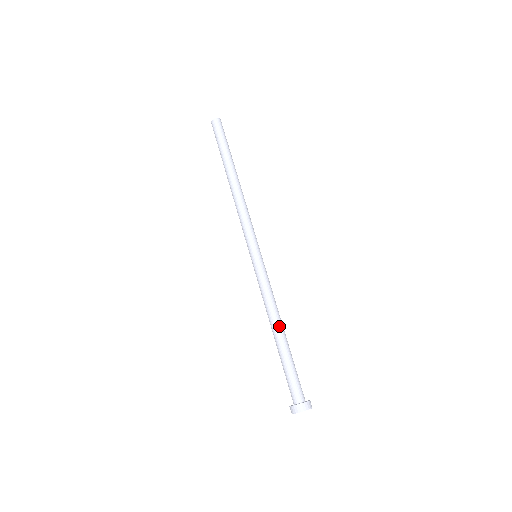
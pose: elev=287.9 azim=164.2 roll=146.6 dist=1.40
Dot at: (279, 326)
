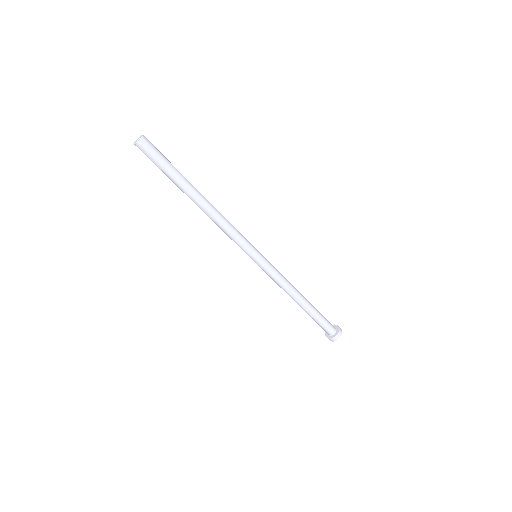
Dot at: (298, 301)
